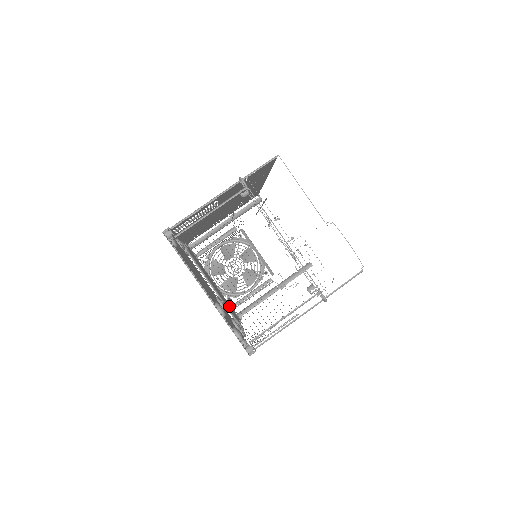
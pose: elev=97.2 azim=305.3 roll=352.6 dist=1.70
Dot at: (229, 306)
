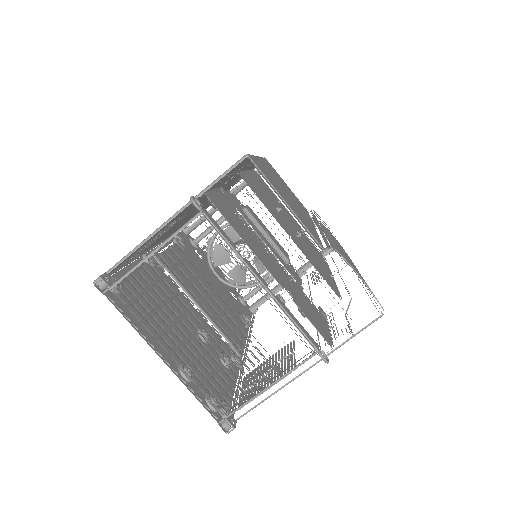
Dot at: occluded
